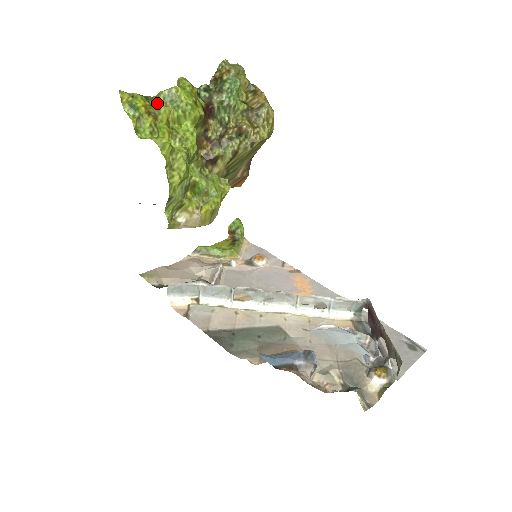
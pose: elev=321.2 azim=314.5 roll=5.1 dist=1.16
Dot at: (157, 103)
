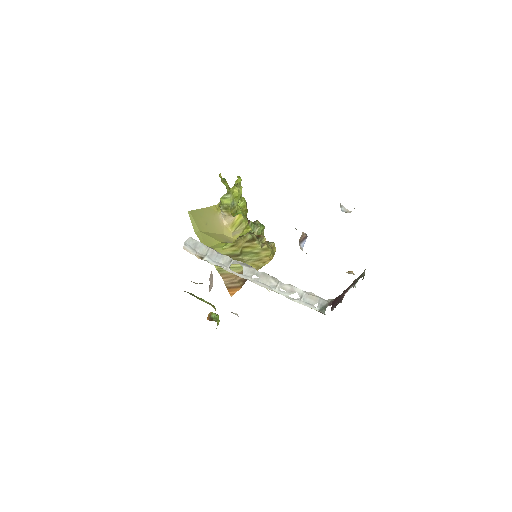
Dot at: occluded
